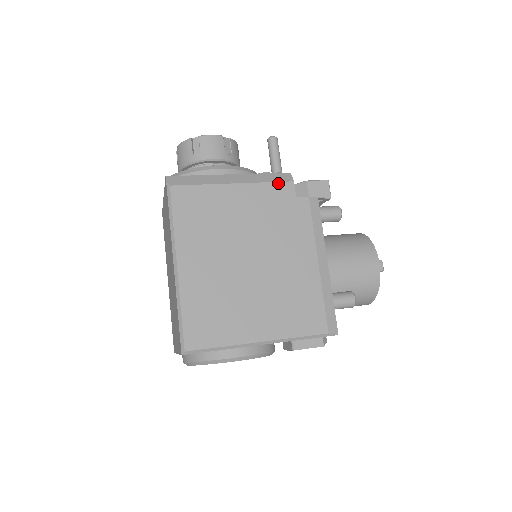
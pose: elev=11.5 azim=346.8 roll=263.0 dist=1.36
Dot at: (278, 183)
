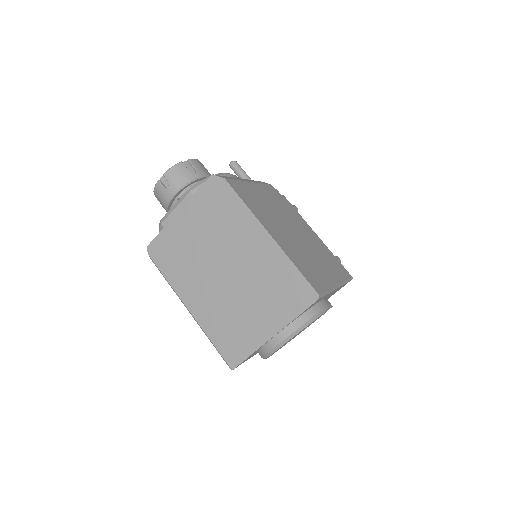
Dot at: (267, 185)
